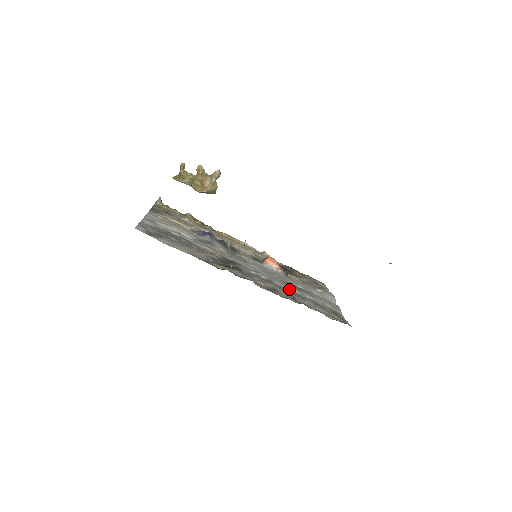
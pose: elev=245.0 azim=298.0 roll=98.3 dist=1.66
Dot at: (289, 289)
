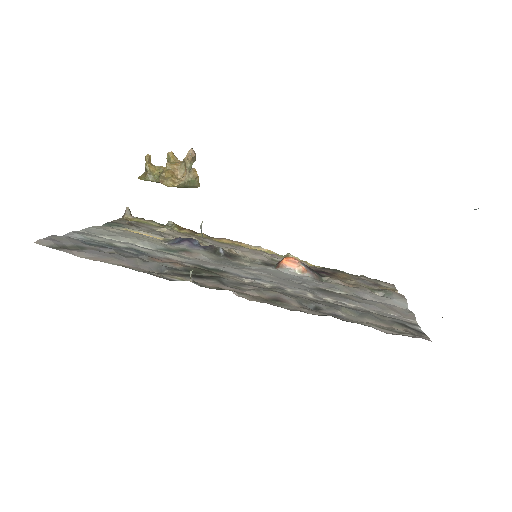
Dot at: (313, 297)
